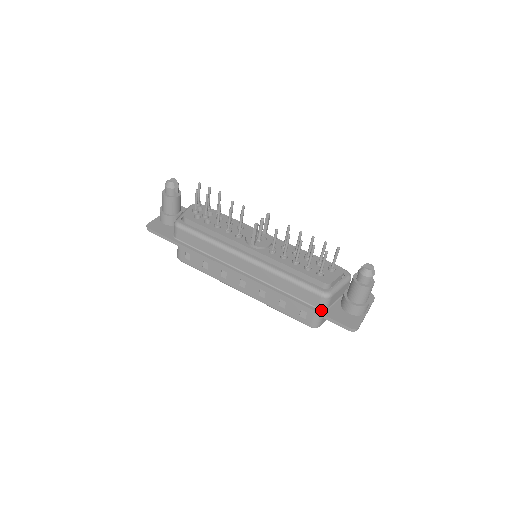
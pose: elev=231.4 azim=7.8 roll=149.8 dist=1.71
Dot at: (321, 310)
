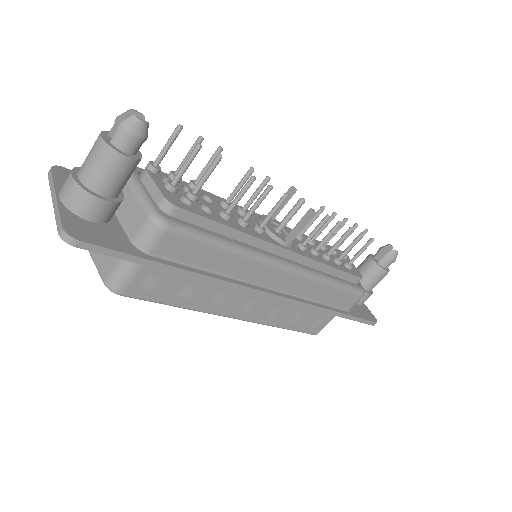
Dot at: (351, 312)
